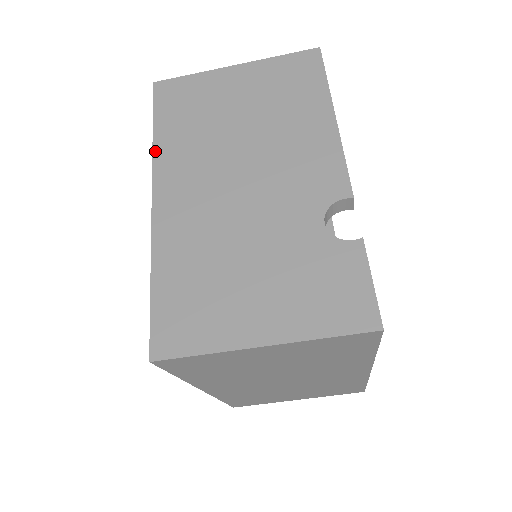
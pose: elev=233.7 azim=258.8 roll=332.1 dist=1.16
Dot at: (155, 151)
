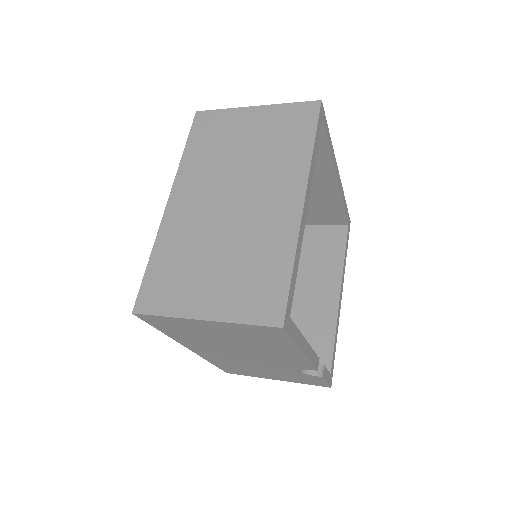
Dot at: (172, 338)
